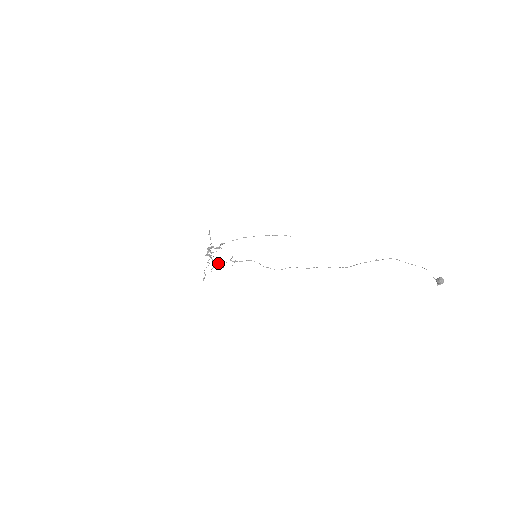
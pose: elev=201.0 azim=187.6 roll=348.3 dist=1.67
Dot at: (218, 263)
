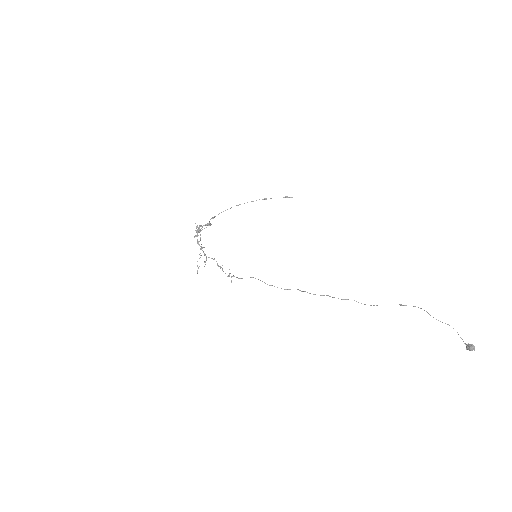
Dot at: (212, 258)
